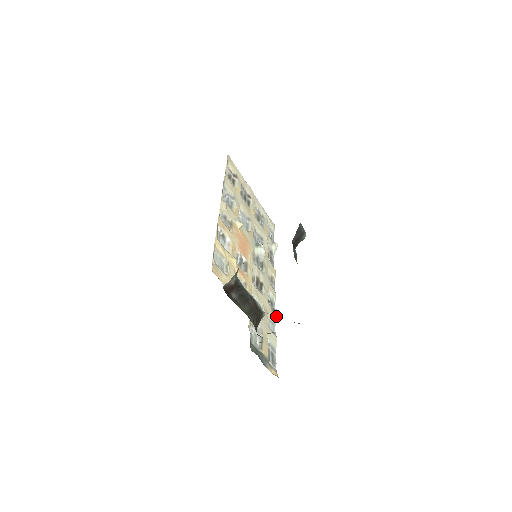
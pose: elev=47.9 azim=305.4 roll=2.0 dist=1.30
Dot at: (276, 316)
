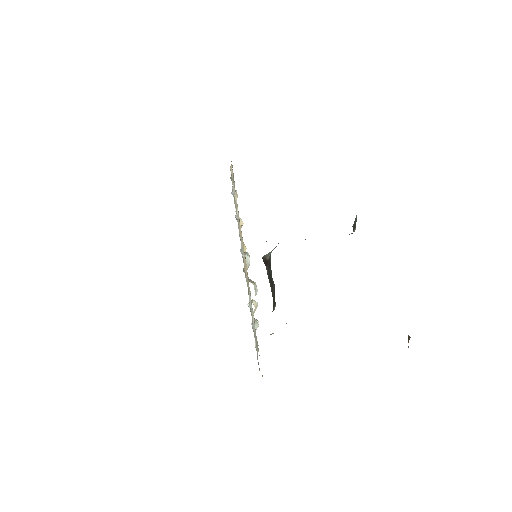
Dot at: (256, 326)
